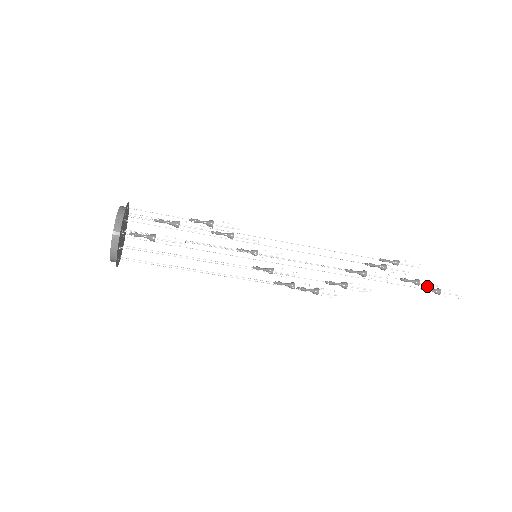
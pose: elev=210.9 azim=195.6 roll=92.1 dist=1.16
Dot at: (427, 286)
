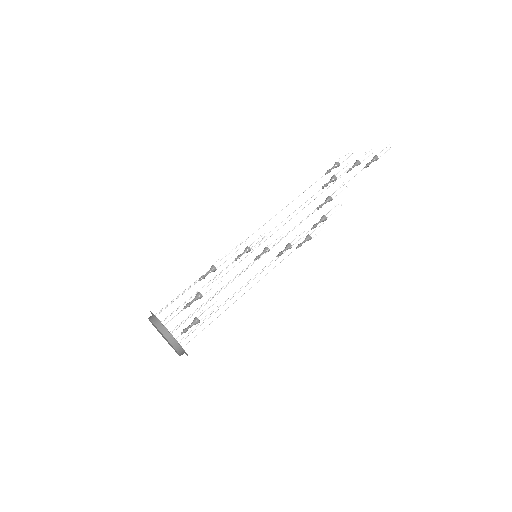
Dot at: (365, 160)
